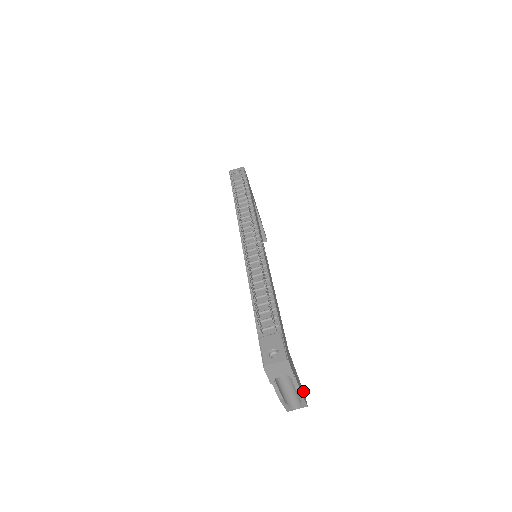
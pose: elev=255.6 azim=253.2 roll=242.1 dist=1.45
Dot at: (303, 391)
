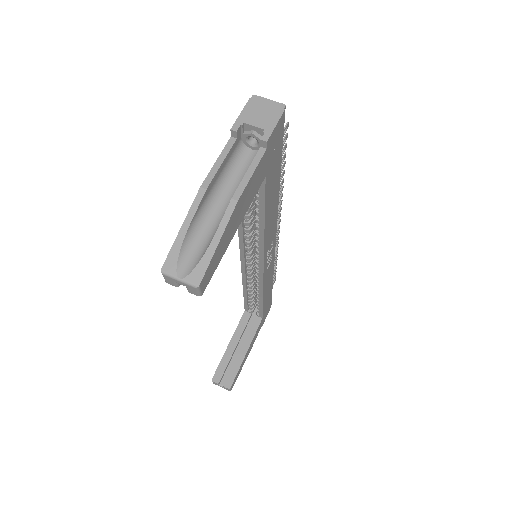
Dot at: (212, 275)
